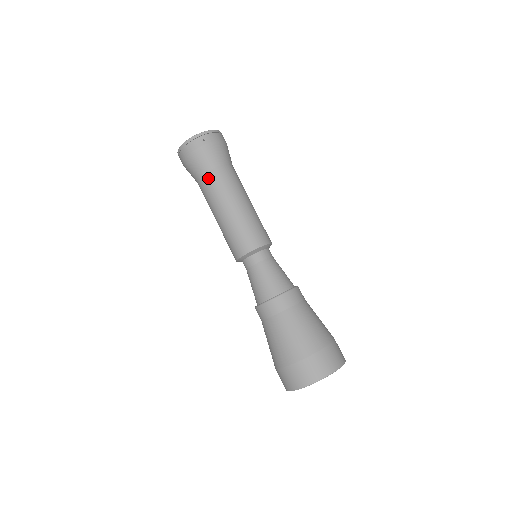
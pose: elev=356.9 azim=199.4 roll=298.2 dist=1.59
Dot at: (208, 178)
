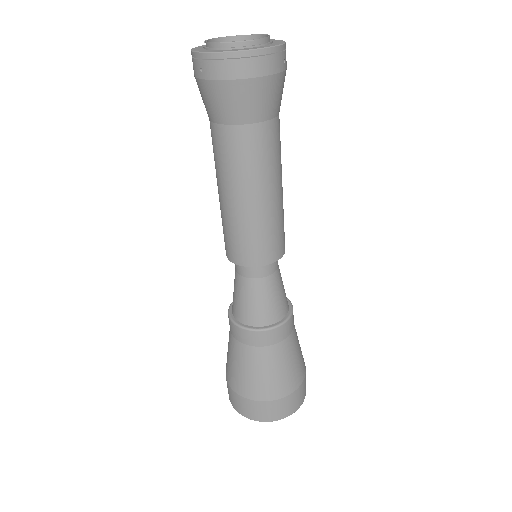
Dot at: occluded
